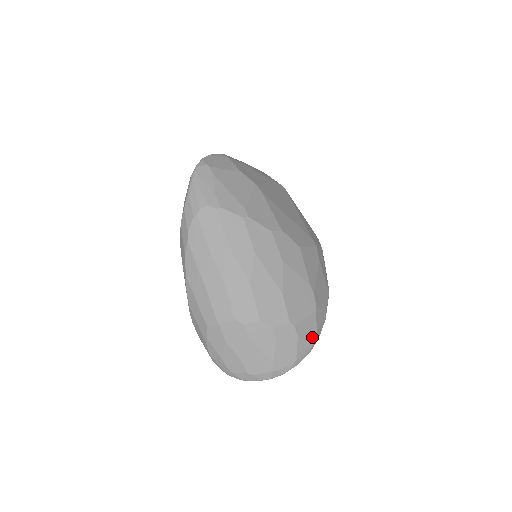
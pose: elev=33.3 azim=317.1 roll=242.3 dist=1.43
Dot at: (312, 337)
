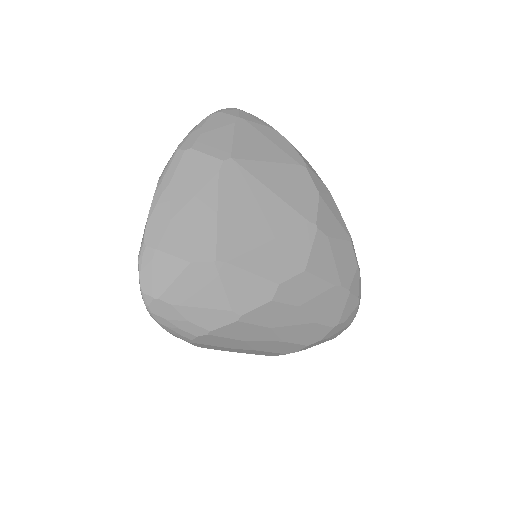
Dot at: (356, 305)
